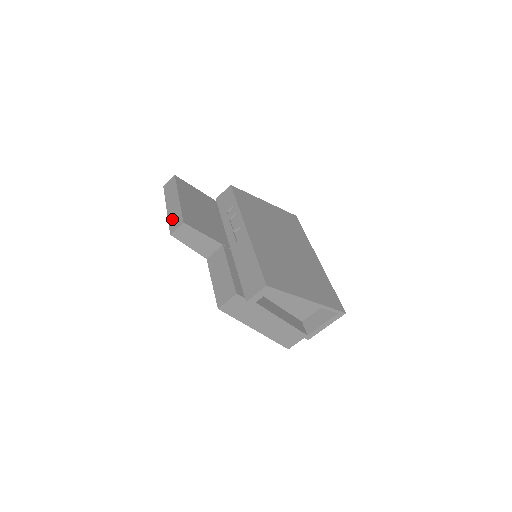
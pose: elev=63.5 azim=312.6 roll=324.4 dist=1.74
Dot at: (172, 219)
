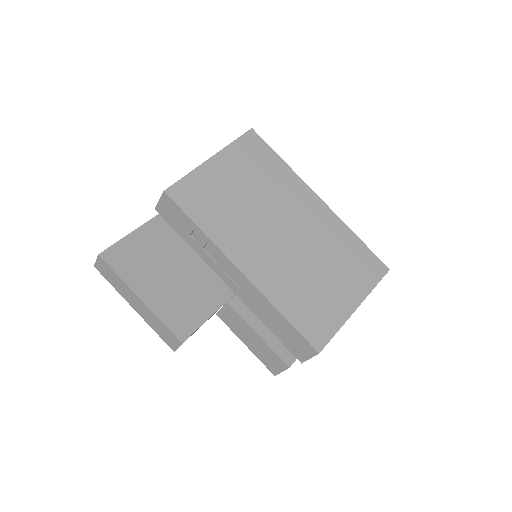
Dot at: (158, 331)
